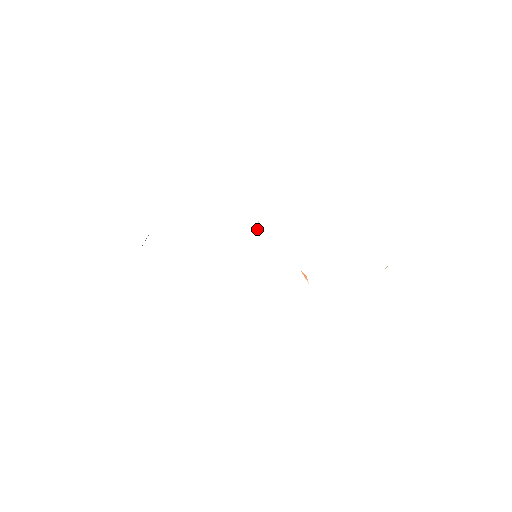
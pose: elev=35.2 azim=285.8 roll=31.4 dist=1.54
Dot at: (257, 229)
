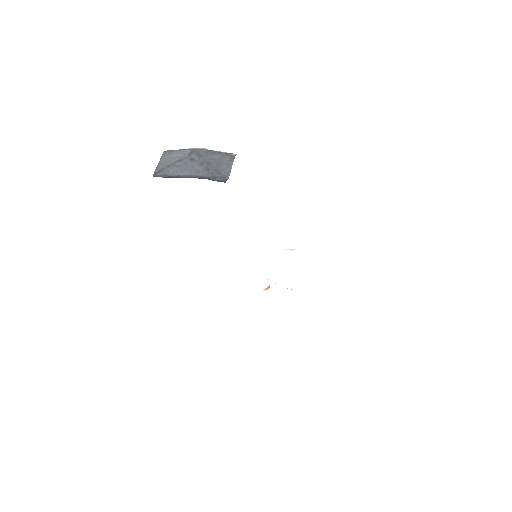
Dot at: (284, 249)
